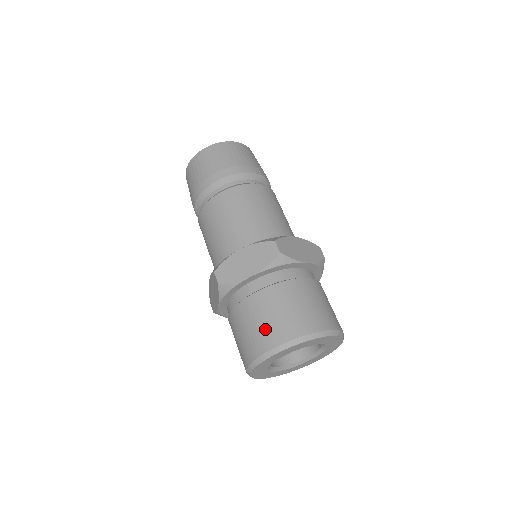
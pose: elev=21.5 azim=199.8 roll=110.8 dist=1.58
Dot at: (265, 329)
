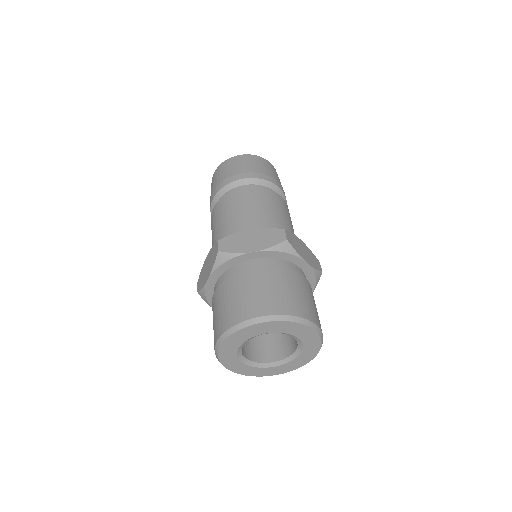
Dot at: (252, 300)
